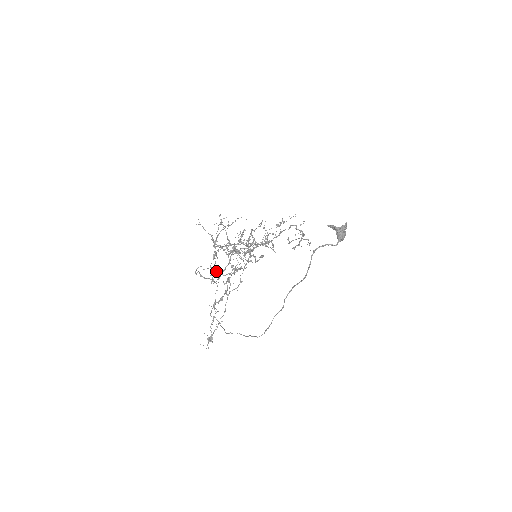
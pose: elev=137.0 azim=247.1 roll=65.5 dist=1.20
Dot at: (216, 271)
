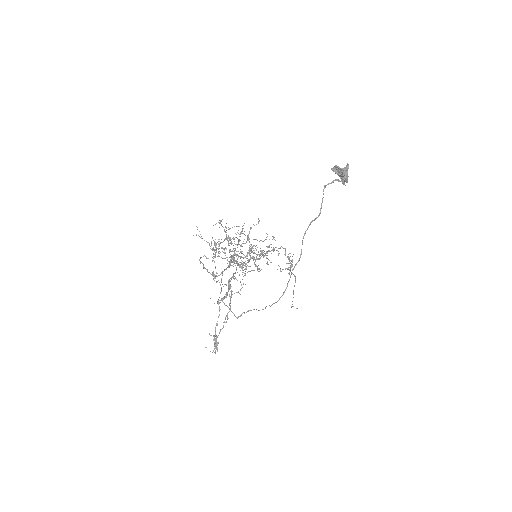
Dot at: (221, 257)
